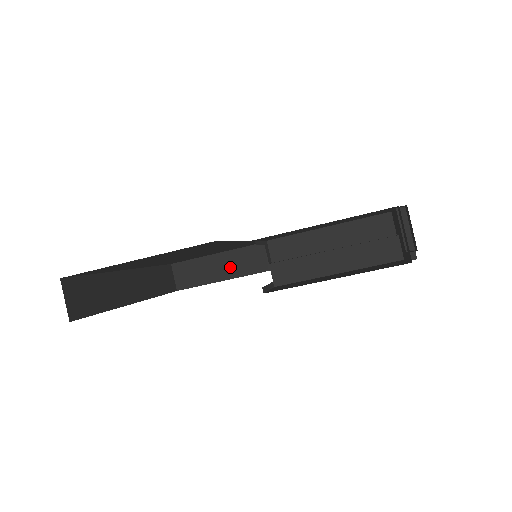
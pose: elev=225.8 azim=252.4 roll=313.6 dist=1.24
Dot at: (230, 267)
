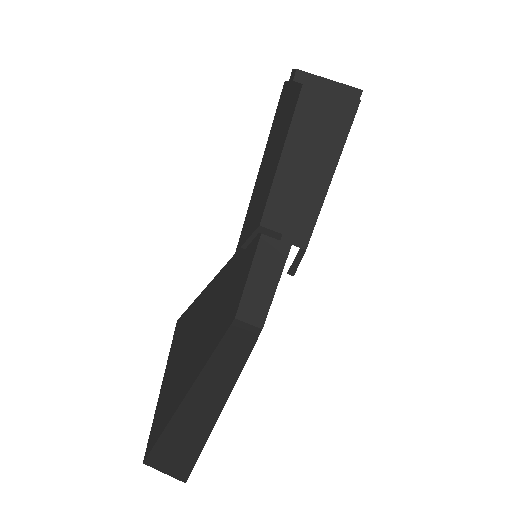
Dot at: (269, 271)
